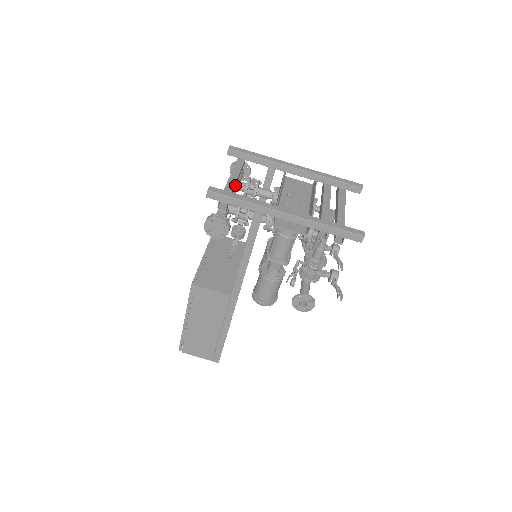
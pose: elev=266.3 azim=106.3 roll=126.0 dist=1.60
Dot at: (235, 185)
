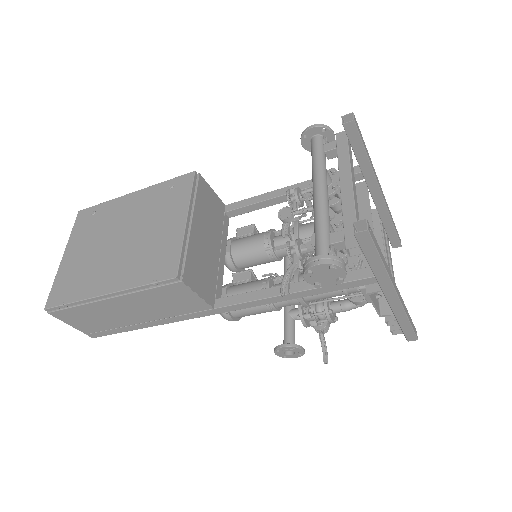
Dot at: occluded
